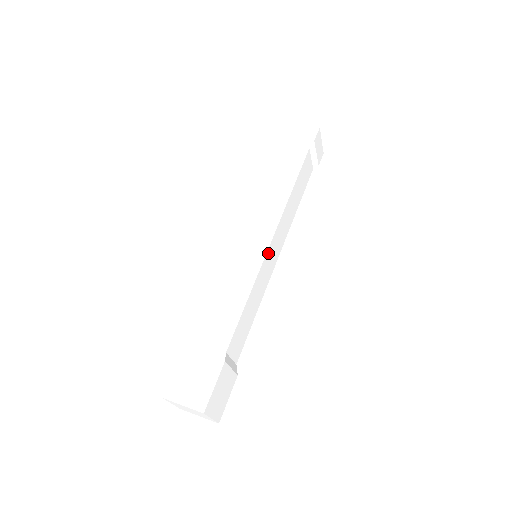
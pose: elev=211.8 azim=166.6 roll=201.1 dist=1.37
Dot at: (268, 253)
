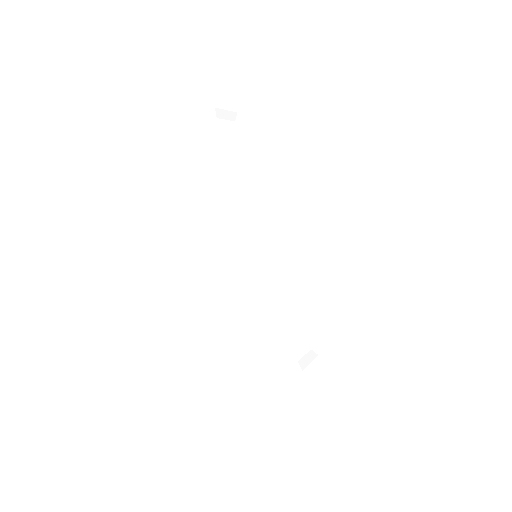
Dot at: (264, 254)
